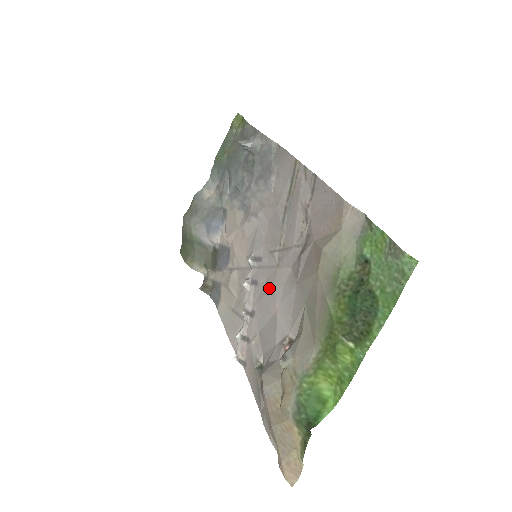
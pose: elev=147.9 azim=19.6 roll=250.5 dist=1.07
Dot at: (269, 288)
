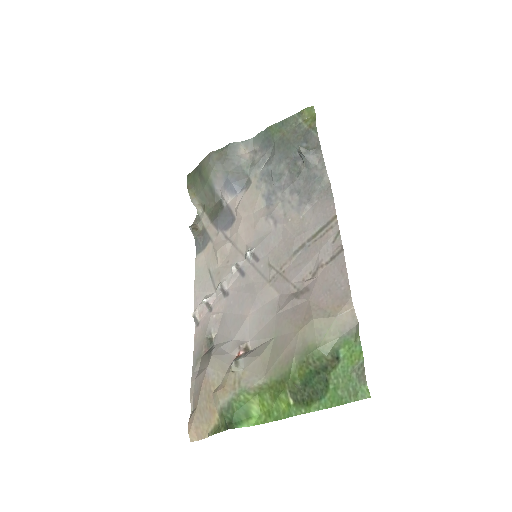
Dot at: (252, 292)
